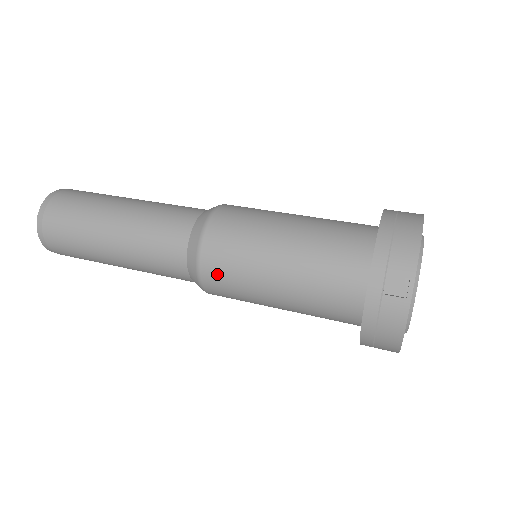
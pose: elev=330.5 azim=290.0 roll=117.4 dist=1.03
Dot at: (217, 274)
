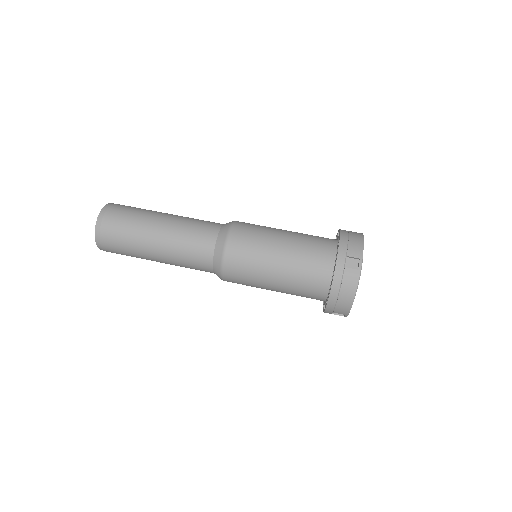
Dot at: occluded
